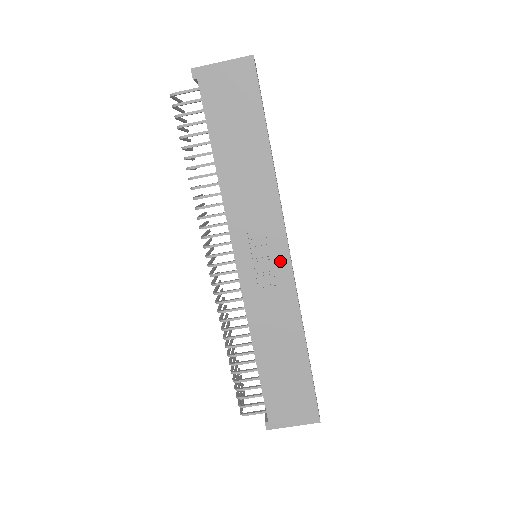
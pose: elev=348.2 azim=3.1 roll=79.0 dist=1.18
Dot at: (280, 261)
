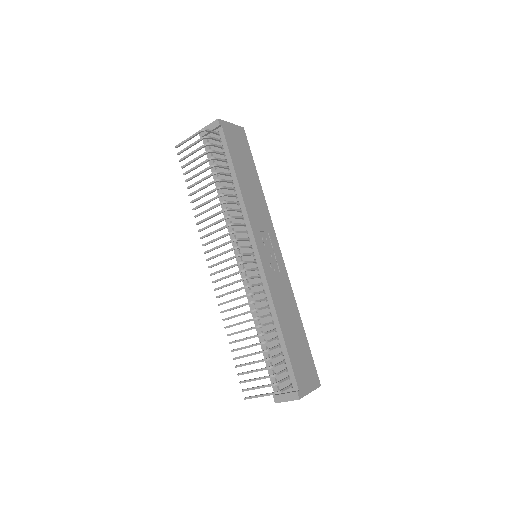
Dot at: (278, 255)
